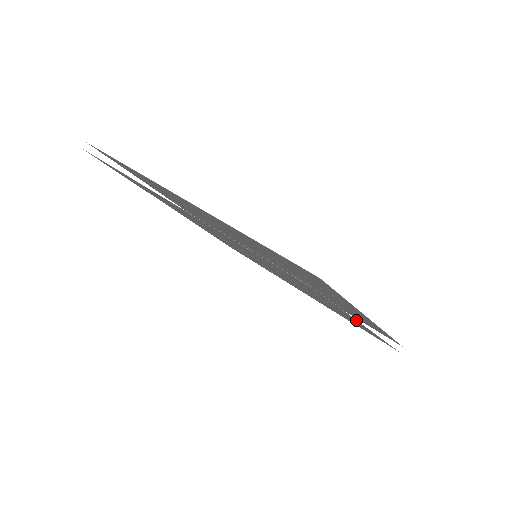
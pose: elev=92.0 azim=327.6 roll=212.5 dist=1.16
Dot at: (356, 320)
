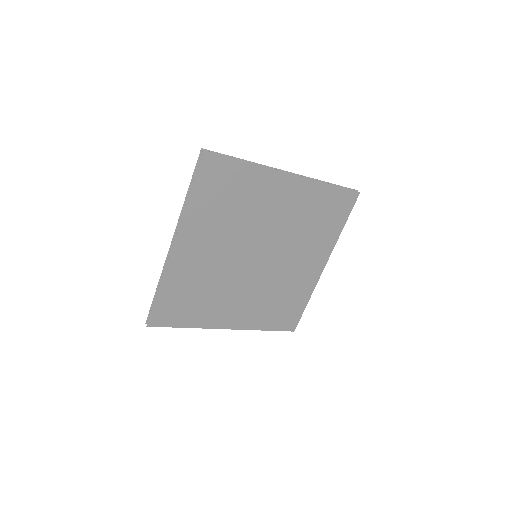
Dot at: (269, 169)
